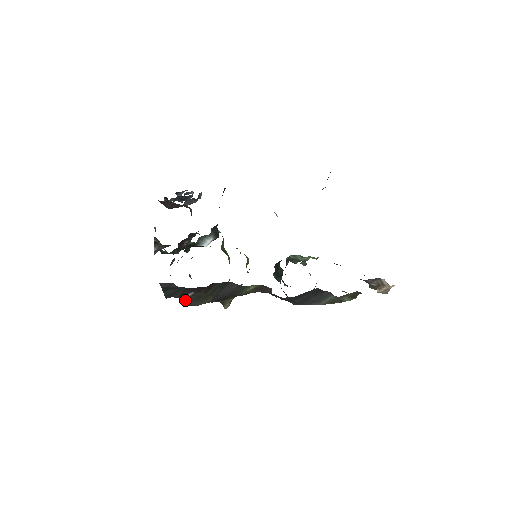
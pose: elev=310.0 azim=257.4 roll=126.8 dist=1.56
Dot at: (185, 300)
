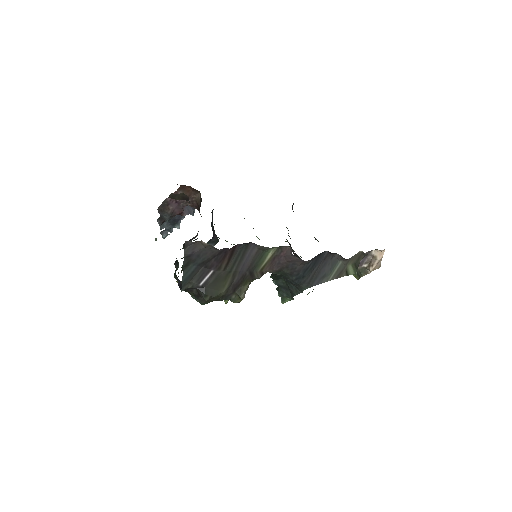
Dot at: (202, 288)
